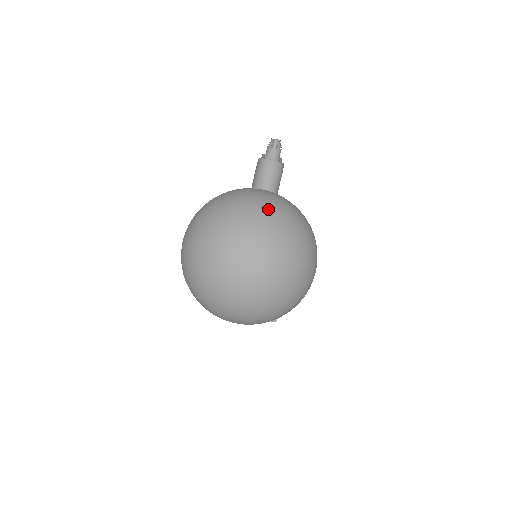
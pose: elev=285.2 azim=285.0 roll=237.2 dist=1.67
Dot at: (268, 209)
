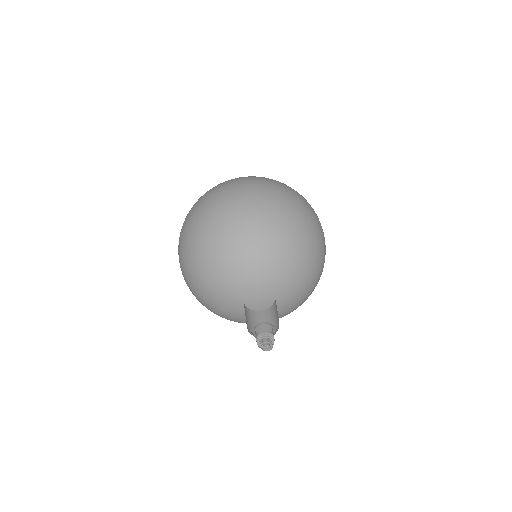
Dot at: (232, 317)
